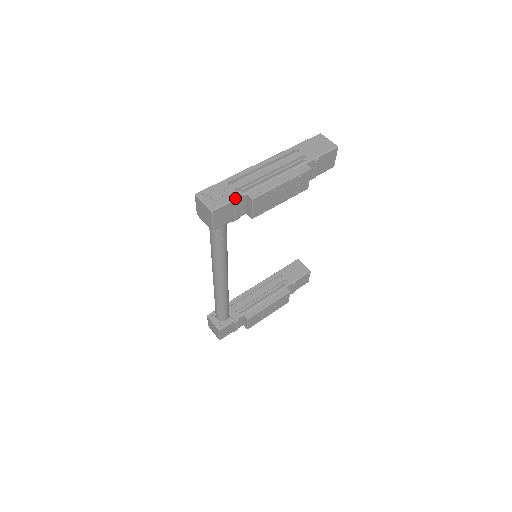
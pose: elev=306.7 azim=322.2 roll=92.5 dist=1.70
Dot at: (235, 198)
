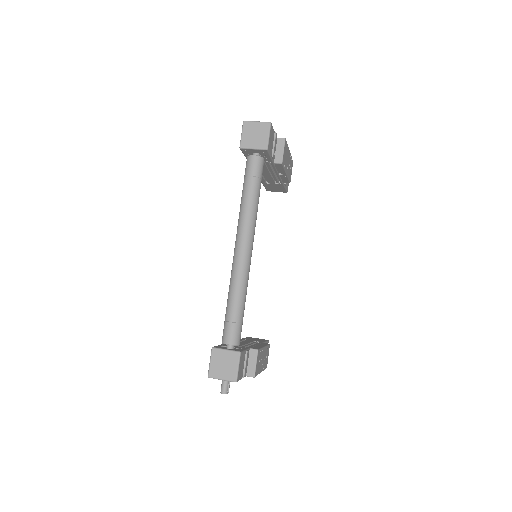
Dot at: (274, 132)
